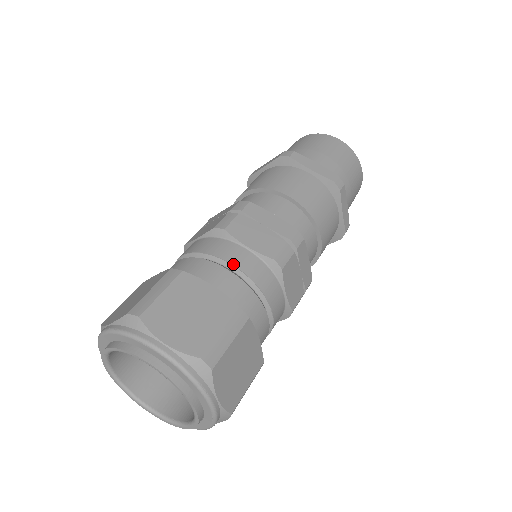
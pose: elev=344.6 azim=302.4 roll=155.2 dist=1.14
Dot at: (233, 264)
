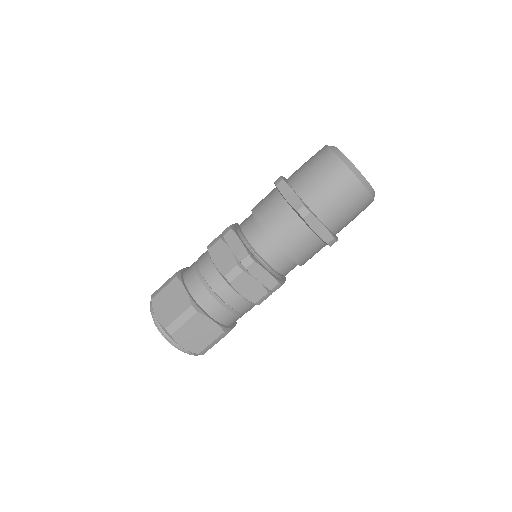
Dot at: (203, 275)
